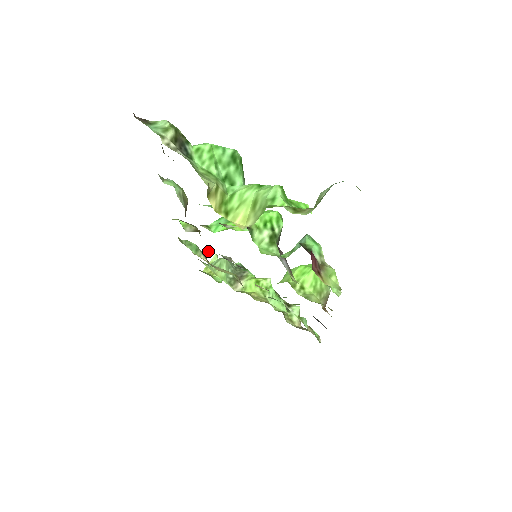
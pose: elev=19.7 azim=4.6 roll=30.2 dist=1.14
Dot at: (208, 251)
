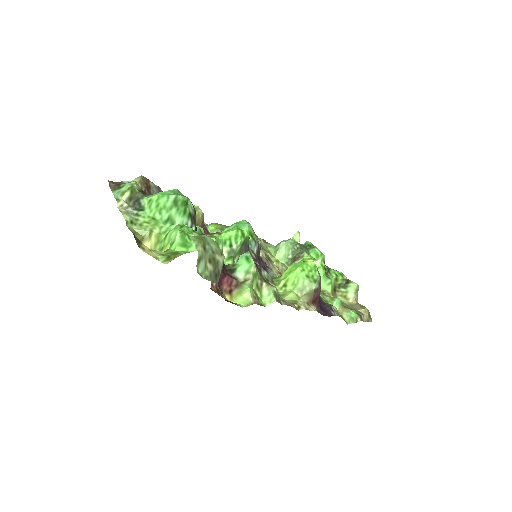
Dot at: occluded
